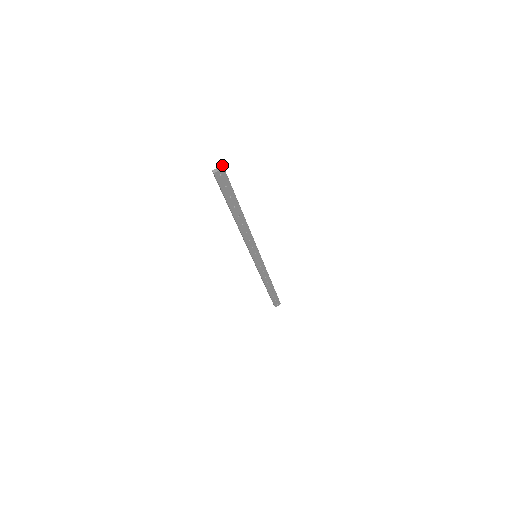
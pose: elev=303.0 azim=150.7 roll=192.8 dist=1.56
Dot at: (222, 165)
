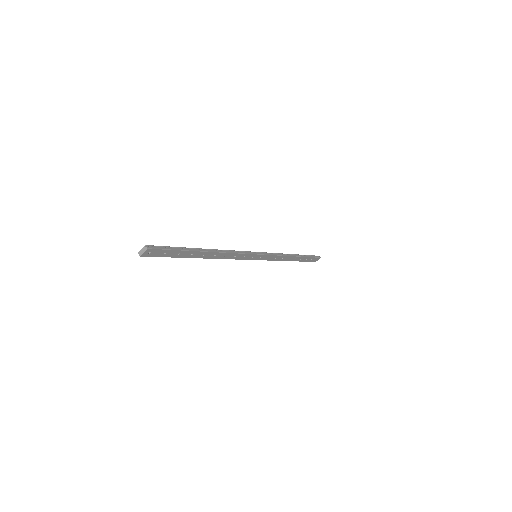
Dot at: (145, 245)
